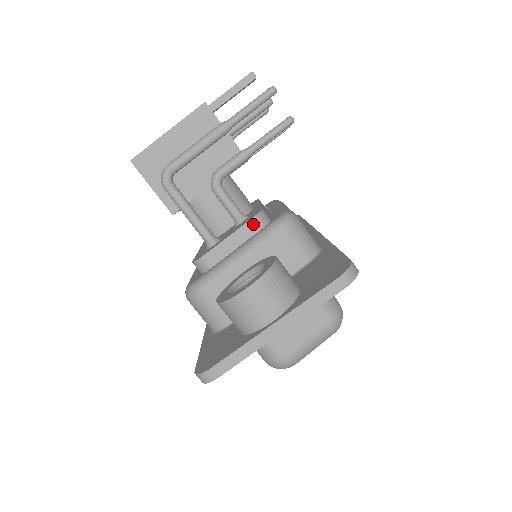
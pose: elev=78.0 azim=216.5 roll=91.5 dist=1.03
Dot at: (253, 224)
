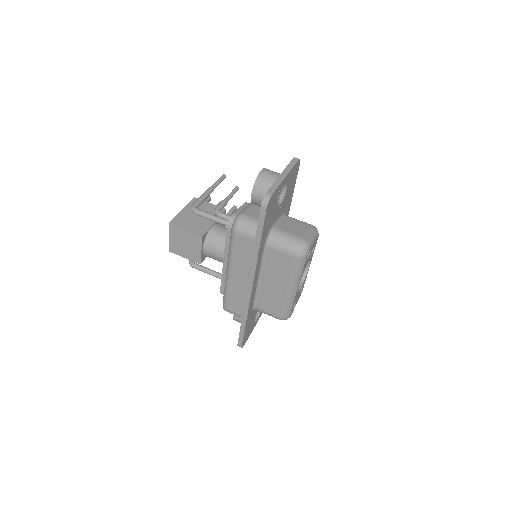
Dot at: (247, 204)
